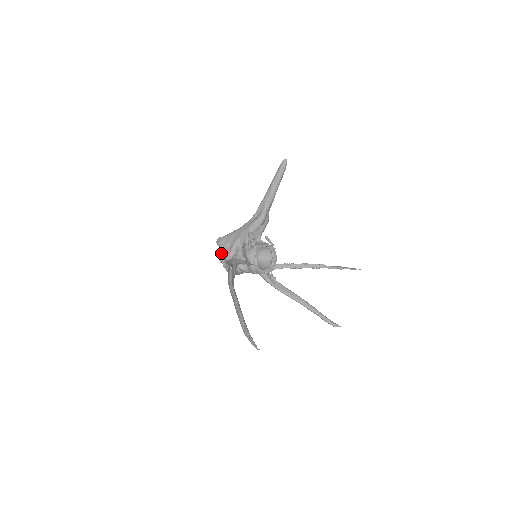
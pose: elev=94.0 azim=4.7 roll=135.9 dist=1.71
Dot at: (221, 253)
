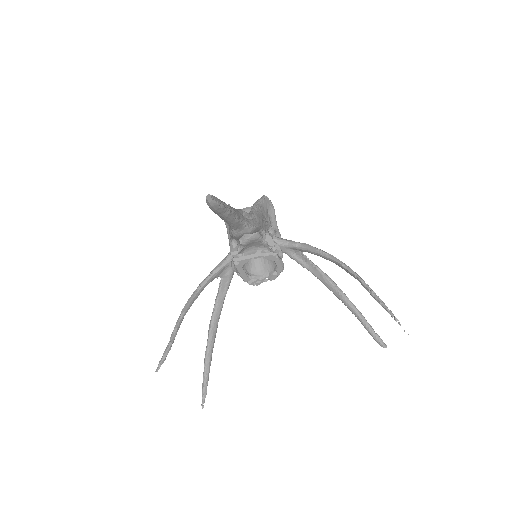
Dot at: occluded
